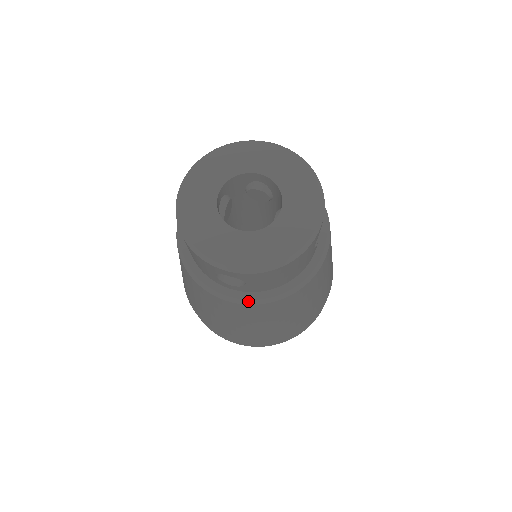
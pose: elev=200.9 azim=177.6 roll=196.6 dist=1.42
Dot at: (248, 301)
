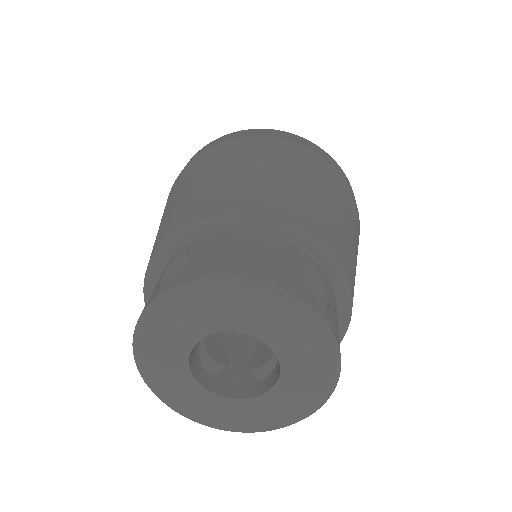
Dot at: occluded
